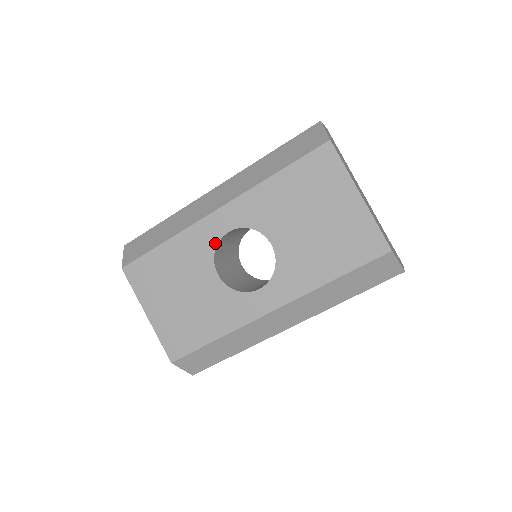
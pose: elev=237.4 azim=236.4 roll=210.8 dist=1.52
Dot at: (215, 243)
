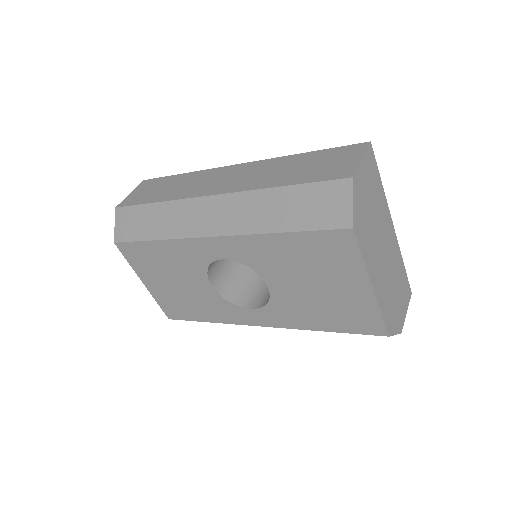
Dot at: (208, 262)
